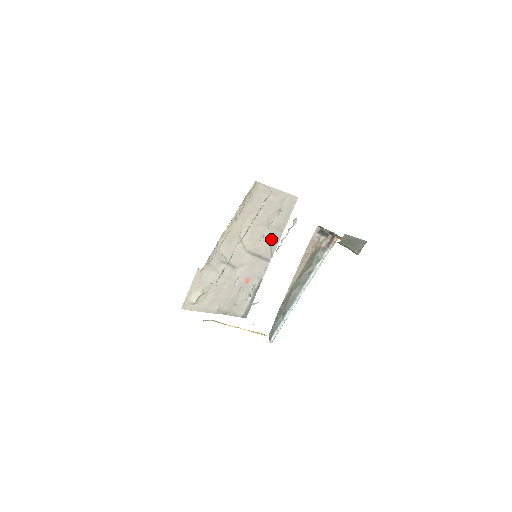
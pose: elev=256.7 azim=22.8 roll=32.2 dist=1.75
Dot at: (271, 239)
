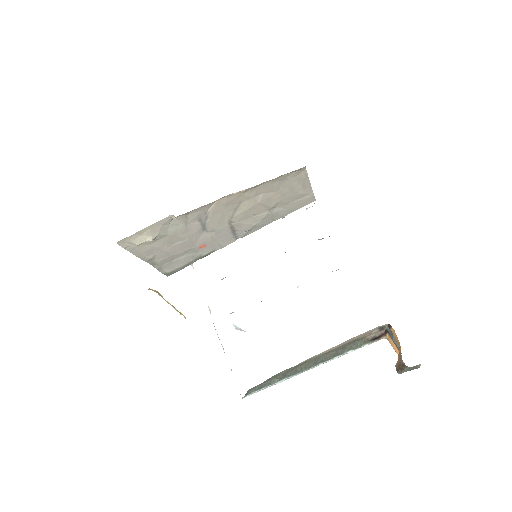
Dot at: (259, 222)
